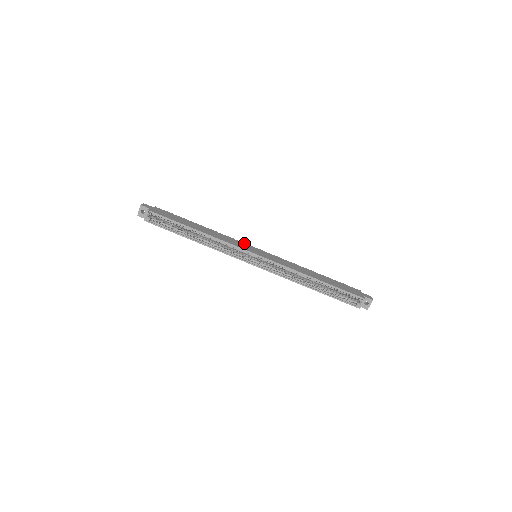
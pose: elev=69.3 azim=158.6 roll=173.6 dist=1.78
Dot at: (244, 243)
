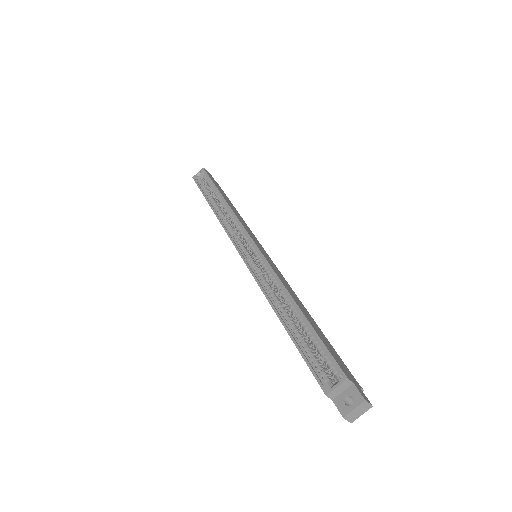
Dot at: occluded
